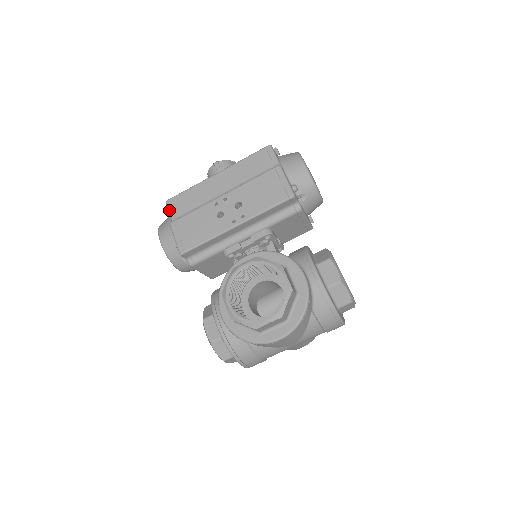
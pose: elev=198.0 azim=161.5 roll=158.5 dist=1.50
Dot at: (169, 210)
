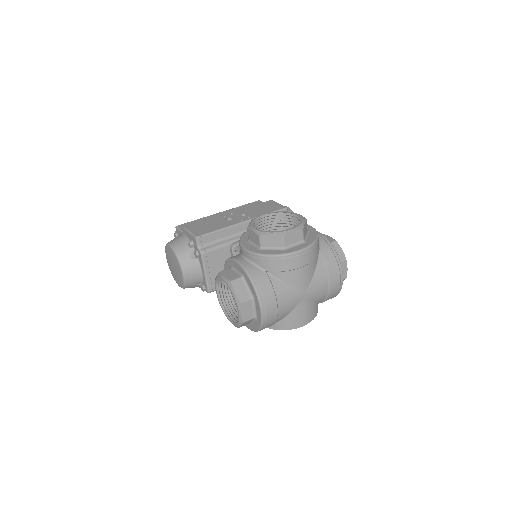
Dot at: (180, 228)
